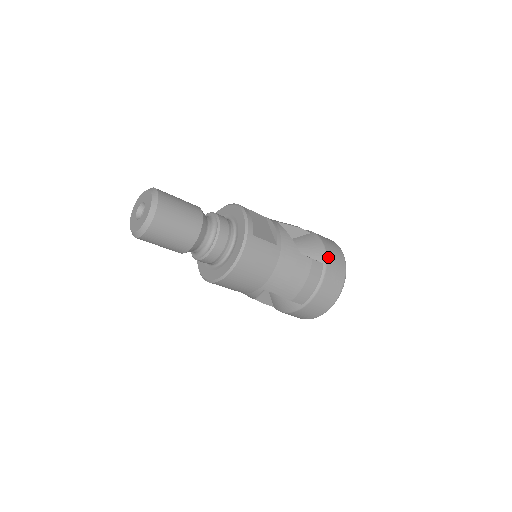
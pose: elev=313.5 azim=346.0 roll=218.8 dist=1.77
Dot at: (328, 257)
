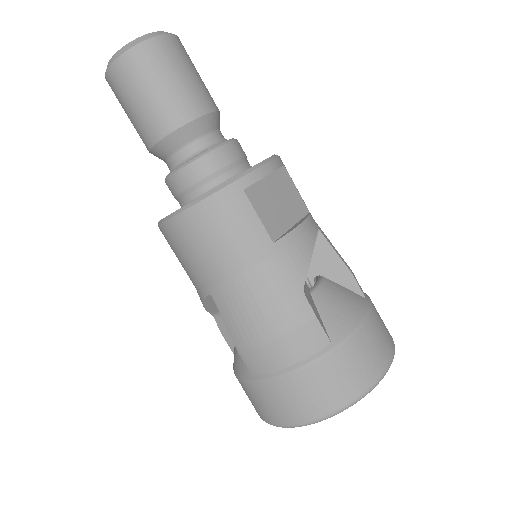
Dot at: (349, 342)
